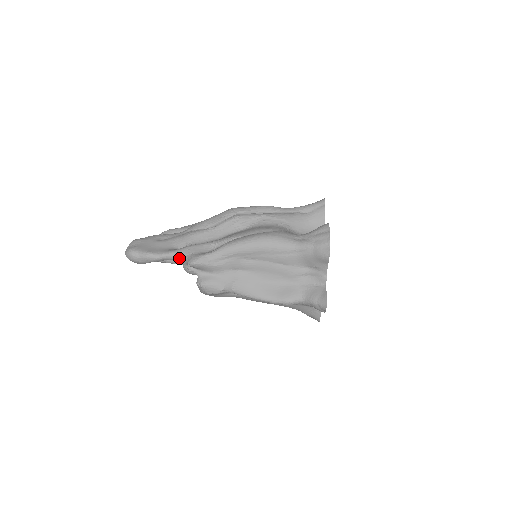
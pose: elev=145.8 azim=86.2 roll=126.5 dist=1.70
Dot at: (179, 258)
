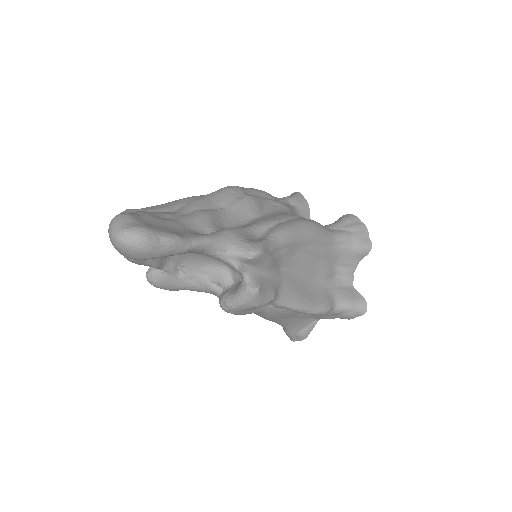
Dot at: (222, 247)
